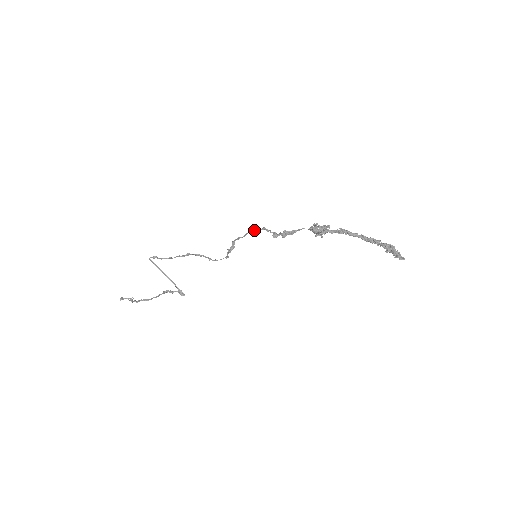
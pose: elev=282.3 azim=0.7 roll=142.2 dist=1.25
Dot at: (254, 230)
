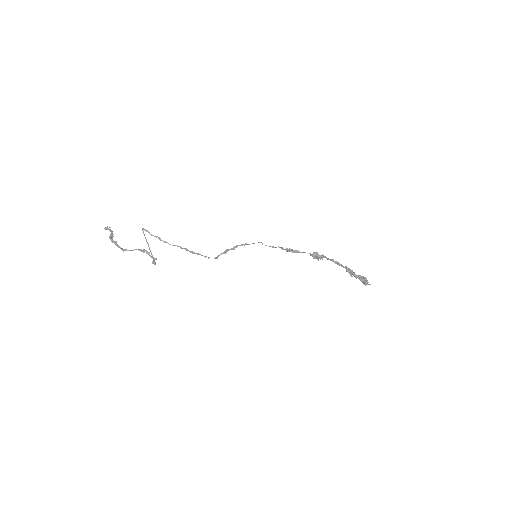
Dot at: (262, 243)
